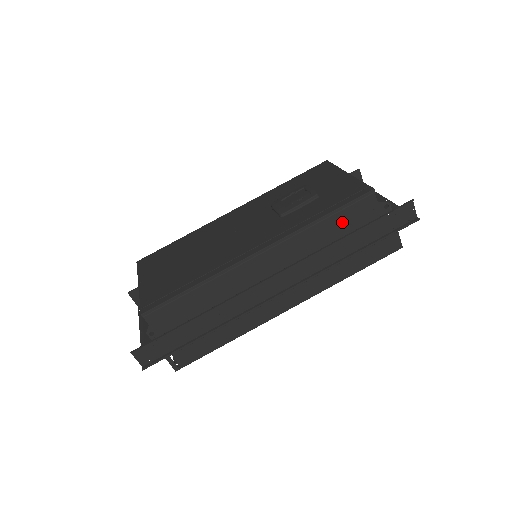
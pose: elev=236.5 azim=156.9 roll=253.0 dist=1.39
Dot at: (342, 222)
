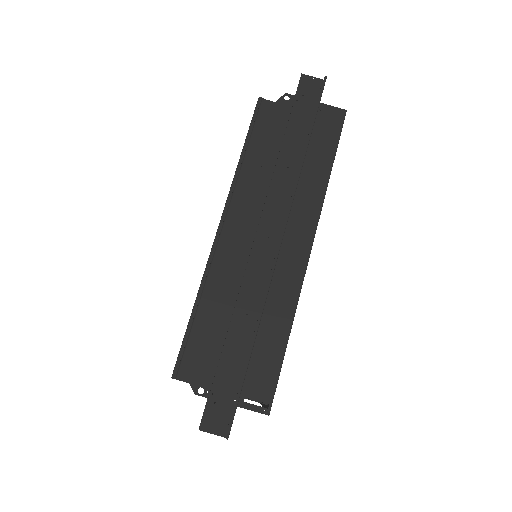
Dot at: (264, 142)
